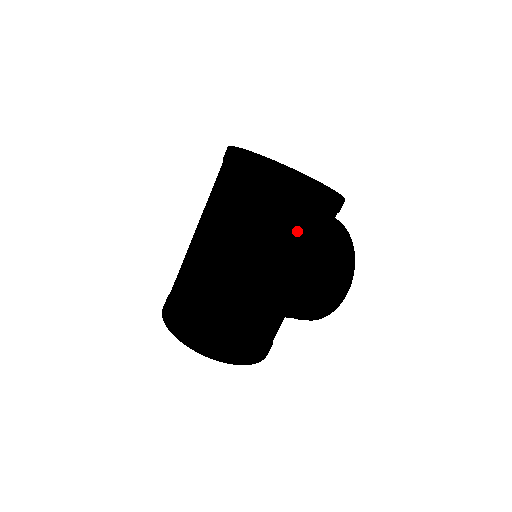
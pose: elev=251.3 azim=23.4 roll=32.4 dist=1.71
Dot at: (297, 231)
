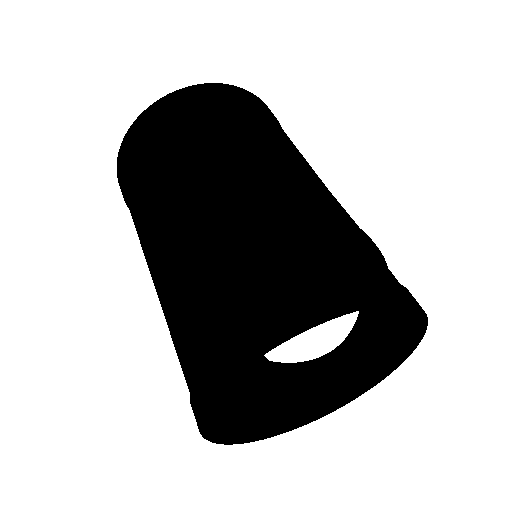
Dot at: (279, 129)
